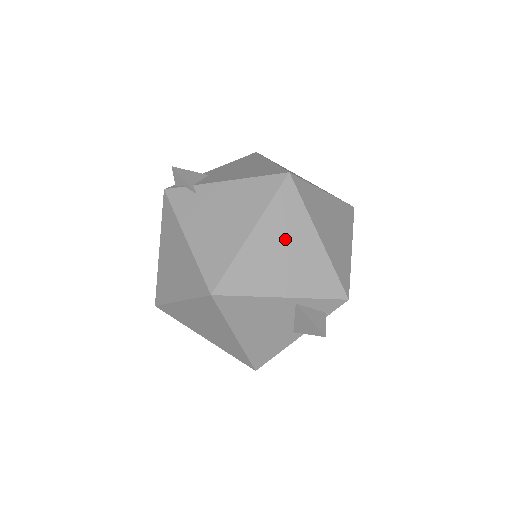
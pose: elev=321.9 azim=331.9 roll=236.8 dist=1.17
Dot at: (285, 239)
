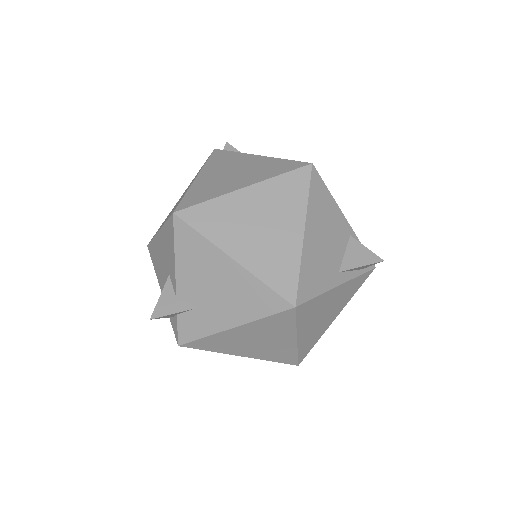
Dot at: occluded
